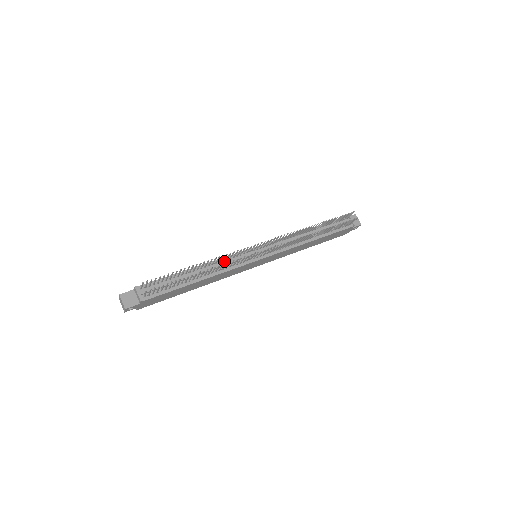
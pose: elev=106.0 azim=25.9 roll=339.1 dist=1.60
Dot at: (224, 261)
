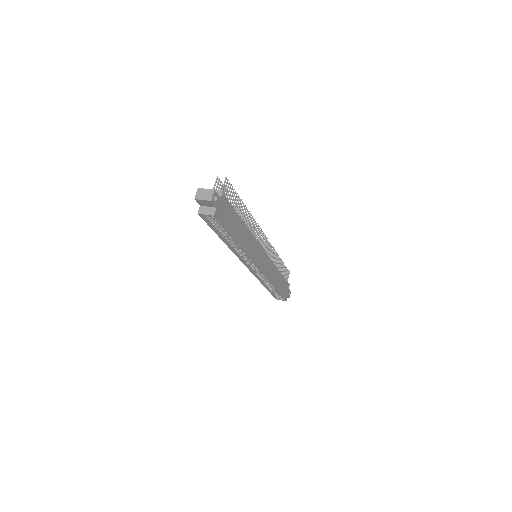
Dot at: occluded
